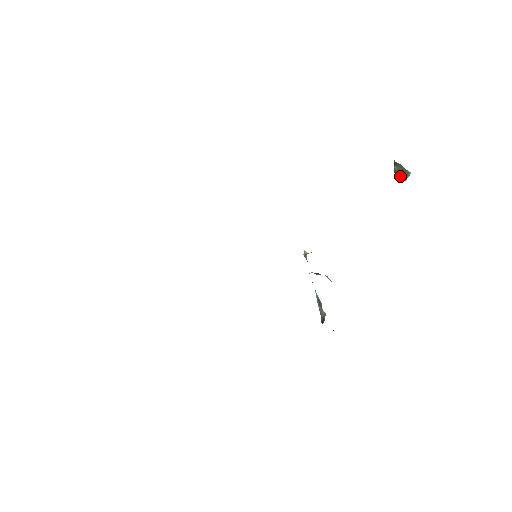
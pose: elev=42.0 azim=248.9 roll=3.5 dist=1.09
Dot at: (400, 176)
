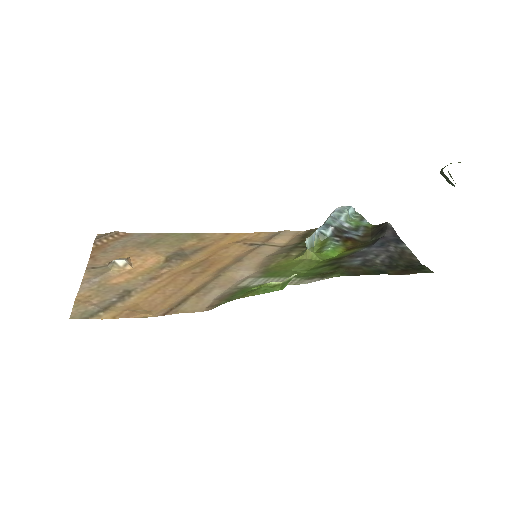
Dot at: (445, 178)
